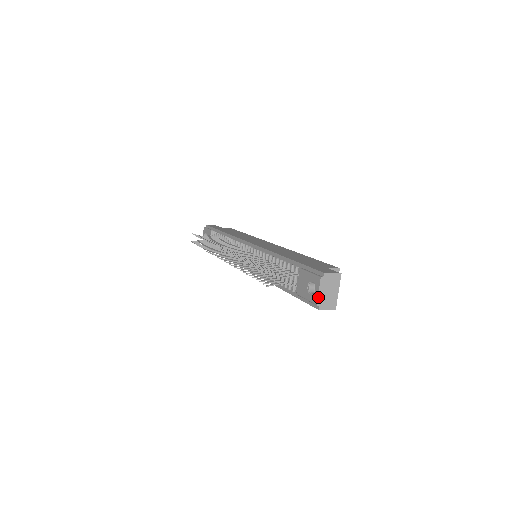
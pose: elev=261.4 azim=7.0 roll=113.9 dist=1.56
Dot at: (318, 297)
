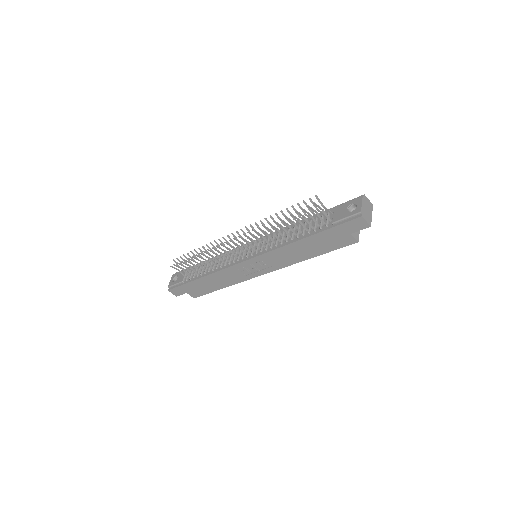
Dot at: (361, 207)
